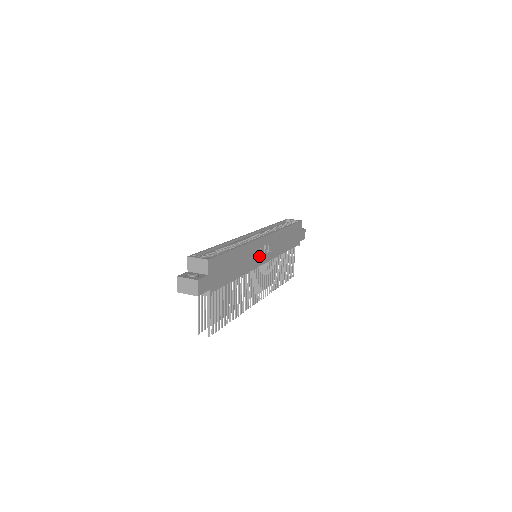
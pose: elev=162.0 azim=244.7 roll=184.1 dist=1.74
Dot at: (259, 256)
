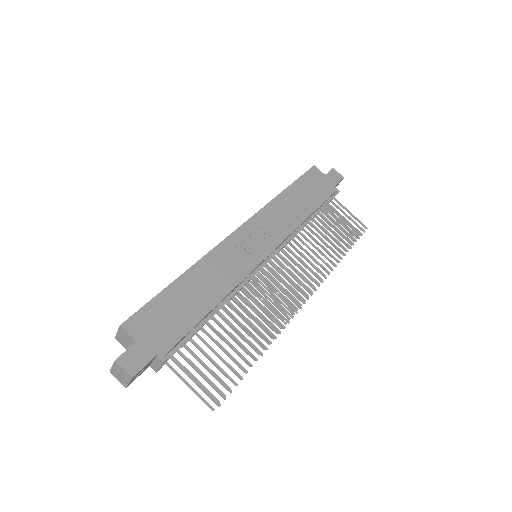
Dot at: (247, 255)
